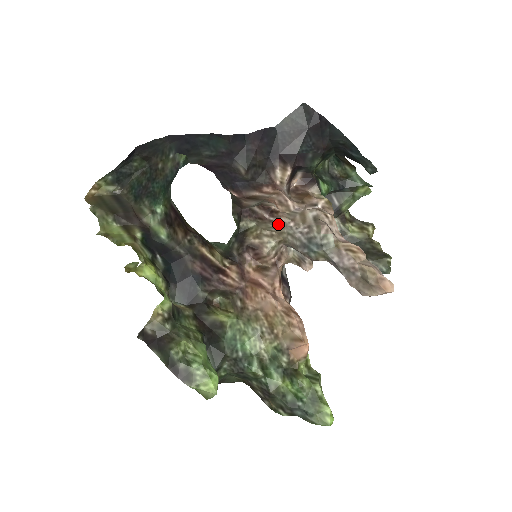
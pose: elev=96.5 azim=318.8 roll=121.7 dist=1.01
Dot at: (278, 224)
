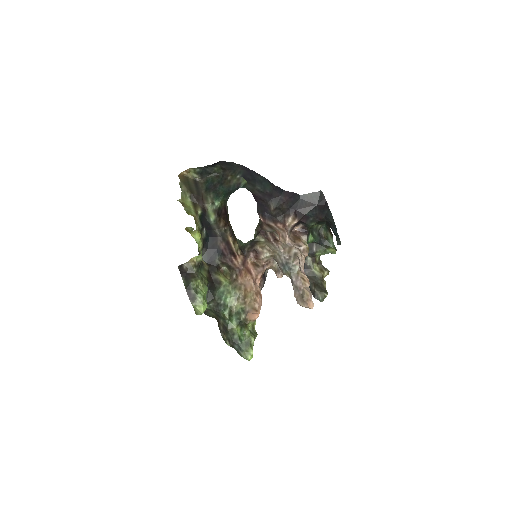
Dot at: (275, 247)
